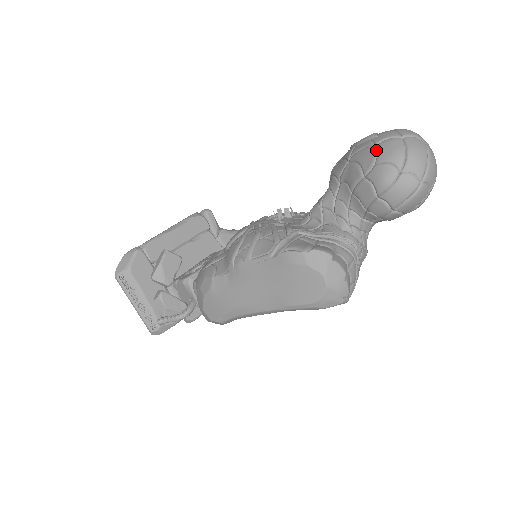
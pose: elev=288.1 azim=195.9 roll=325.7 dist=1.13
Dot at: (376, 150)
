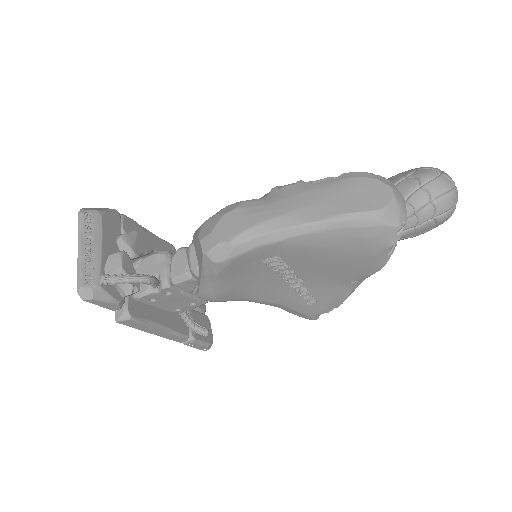
Dot at: (414, 169)
